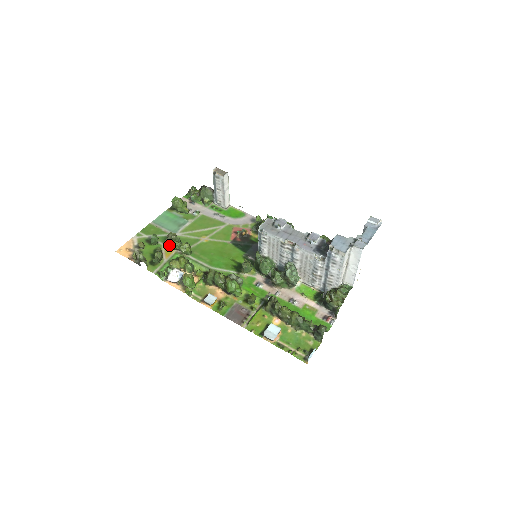
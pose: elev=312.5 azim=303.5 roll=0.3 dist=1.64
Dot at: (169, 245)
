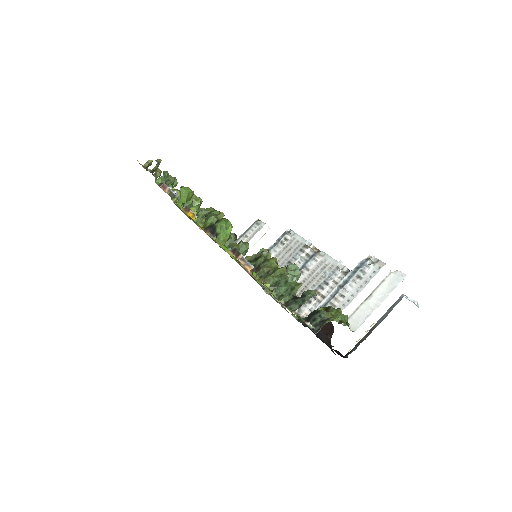
Dot at: occluded
